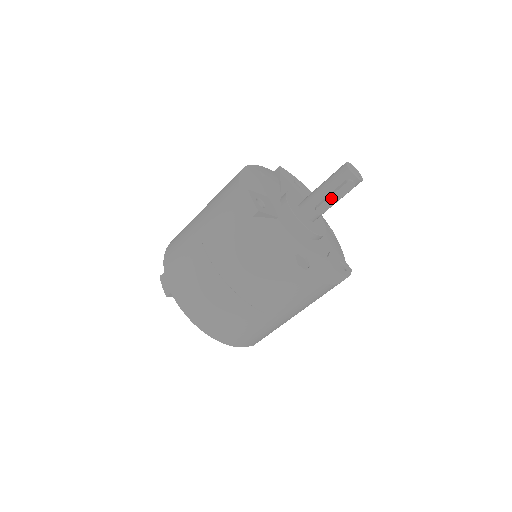
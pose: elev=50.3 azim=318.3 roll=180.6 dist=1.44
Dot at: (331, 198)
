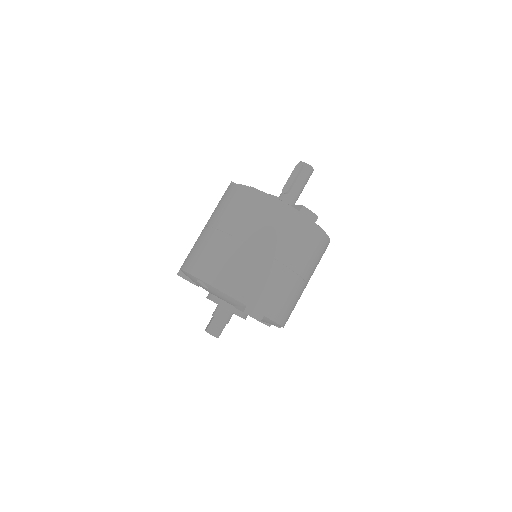
Dot at: (290, 179)
